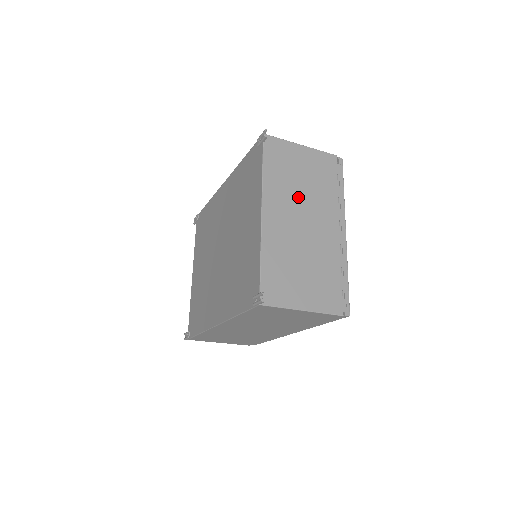
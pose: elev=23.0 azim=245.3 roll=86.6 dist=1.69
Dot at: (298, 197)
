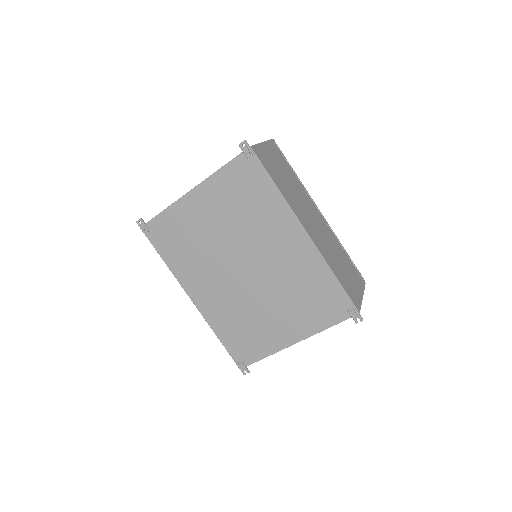
Dot at: occluded
